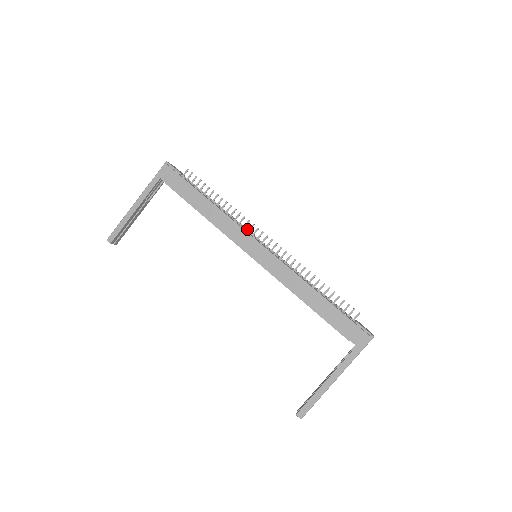
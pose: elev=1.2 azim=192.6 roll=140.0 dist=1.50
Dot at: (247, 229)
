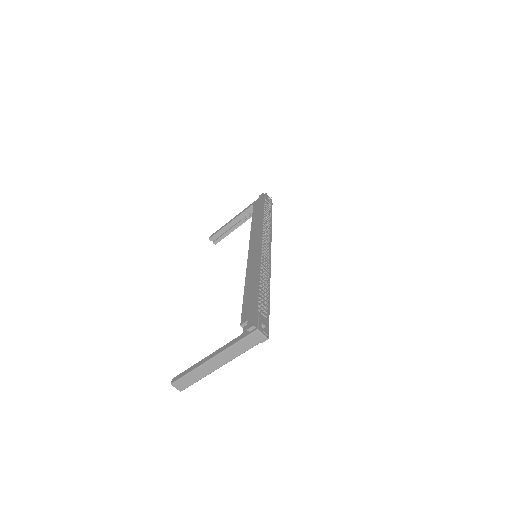
Dot at: (267, 238)
